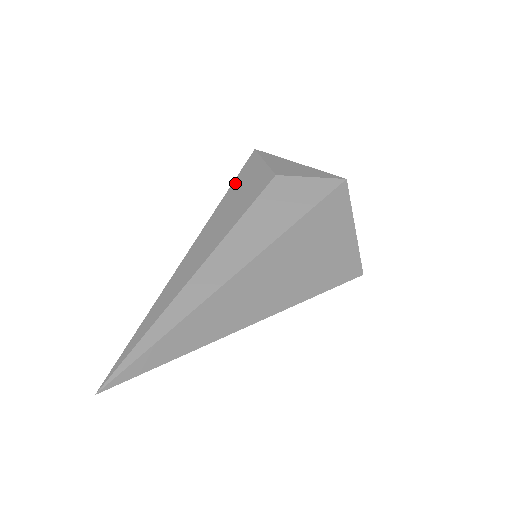
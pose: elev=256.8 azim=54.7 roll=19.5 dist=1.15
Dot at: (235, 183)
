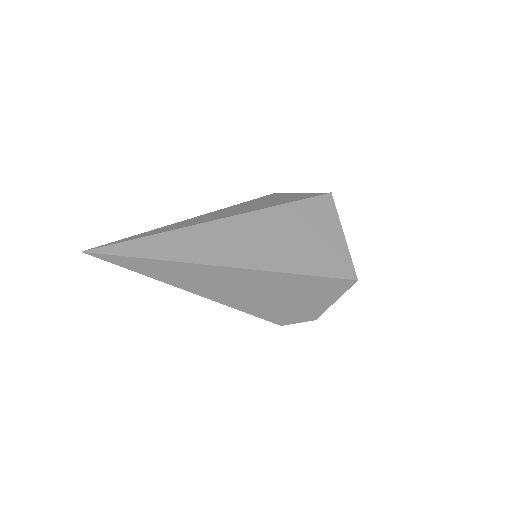
Dot at: occluded
